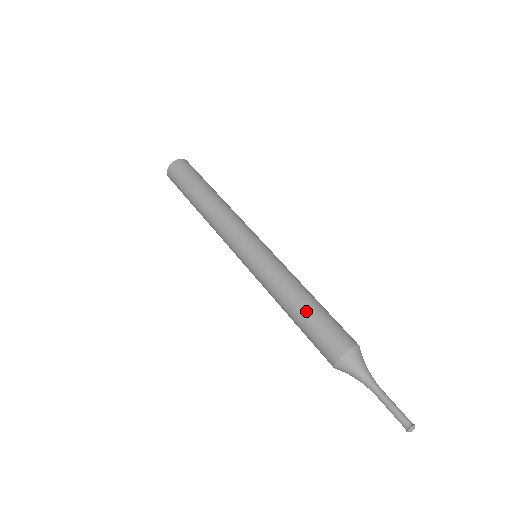
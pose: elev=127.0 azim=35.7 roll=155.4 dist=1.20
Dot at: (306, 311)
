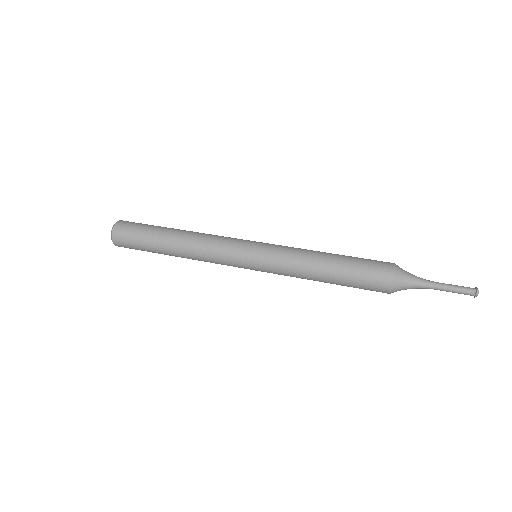
Dot at: (337, 272)
